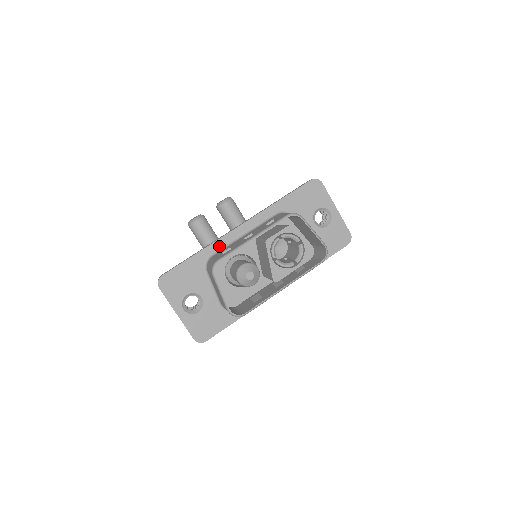
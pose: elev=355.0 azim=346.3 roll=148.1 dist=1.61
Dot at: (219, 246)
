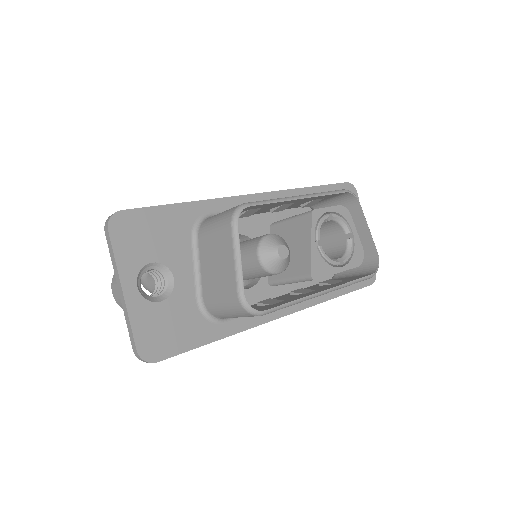
Dot at: (223, 208)
